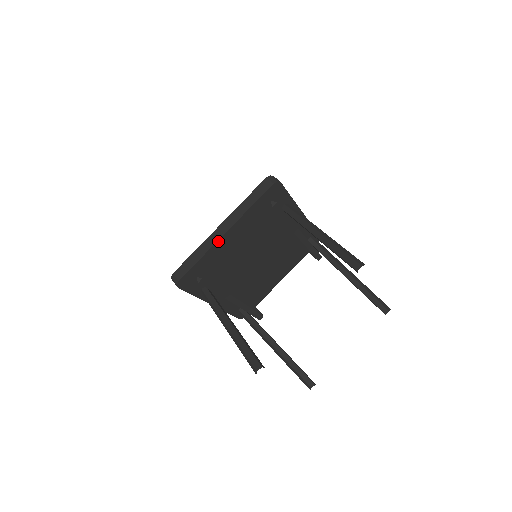
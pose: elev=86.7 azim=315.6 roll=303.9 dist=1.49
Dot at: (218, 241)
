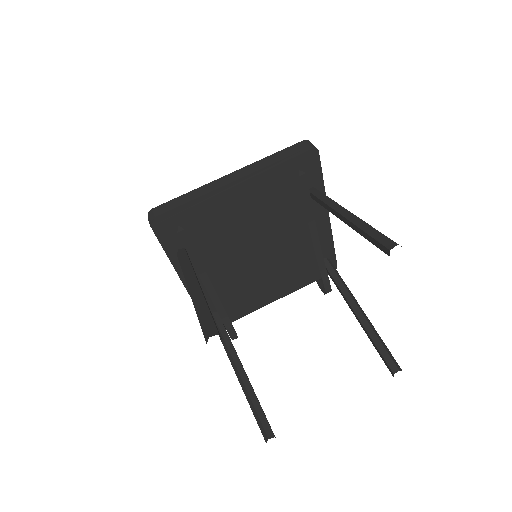
Dot at: (221, 188)
